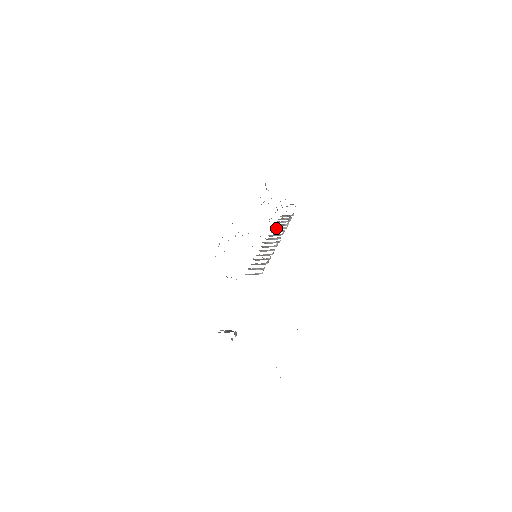
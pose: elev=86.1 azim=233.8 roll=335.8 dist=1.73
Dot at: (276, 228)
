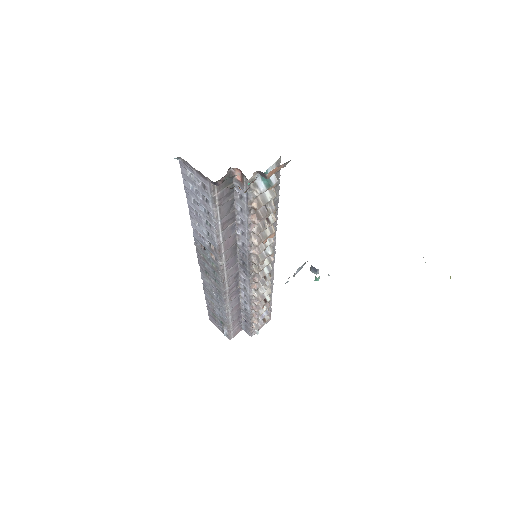
Dot at: (258, 297)
